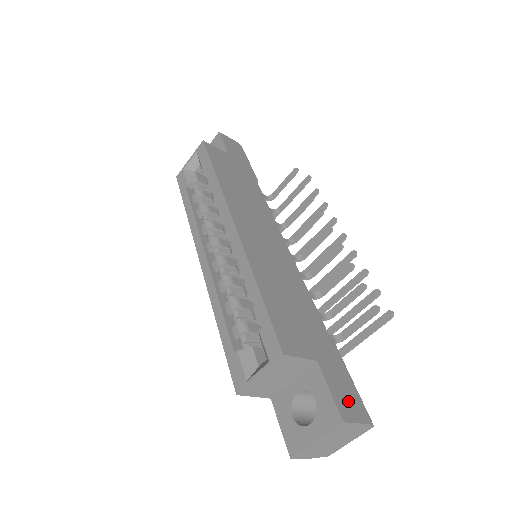
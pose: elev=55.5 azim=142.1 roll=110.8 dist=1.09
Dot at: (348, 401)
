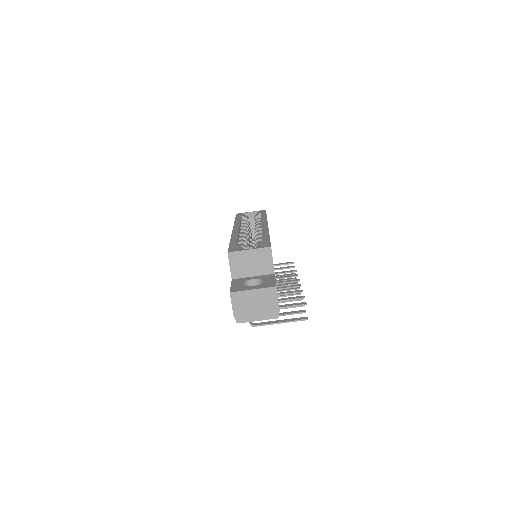
Dot at: occluded
